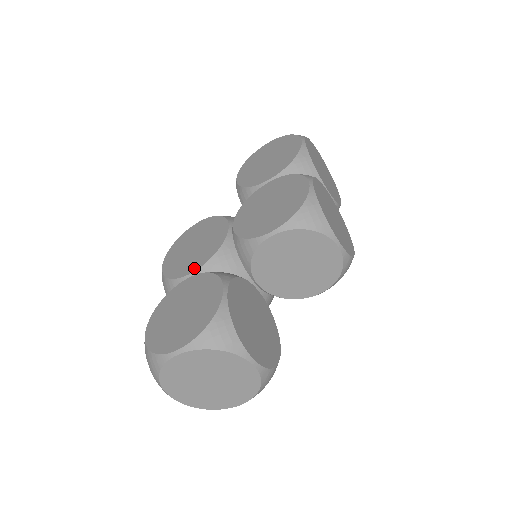
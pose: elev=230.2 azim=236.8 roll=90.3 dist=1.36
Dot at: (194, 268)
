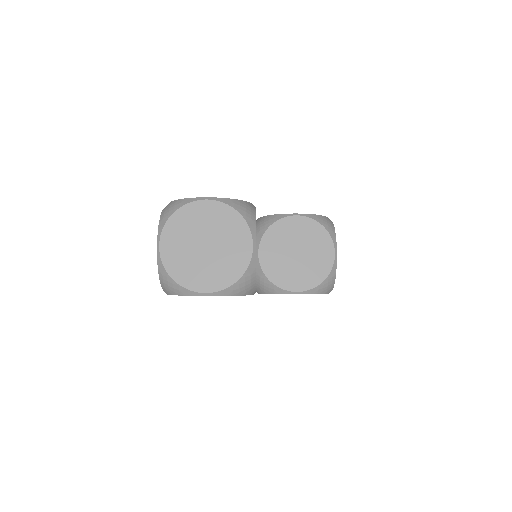
Dot at: occluded
